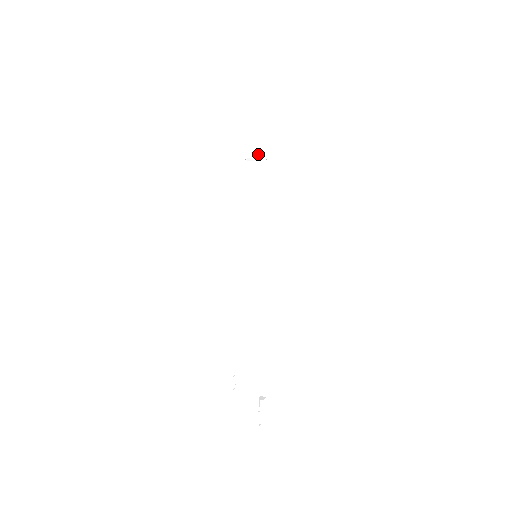
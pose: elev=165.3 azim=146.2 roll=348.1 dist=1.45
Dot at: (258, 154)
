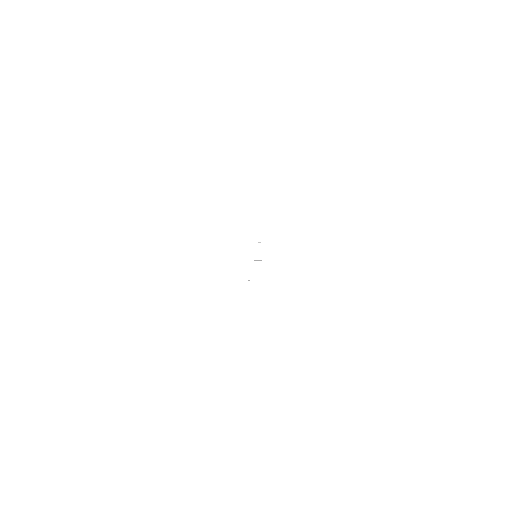
Dot at: (252, 276)
